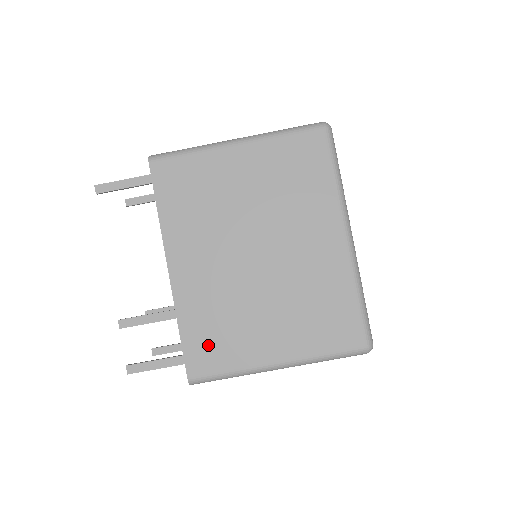
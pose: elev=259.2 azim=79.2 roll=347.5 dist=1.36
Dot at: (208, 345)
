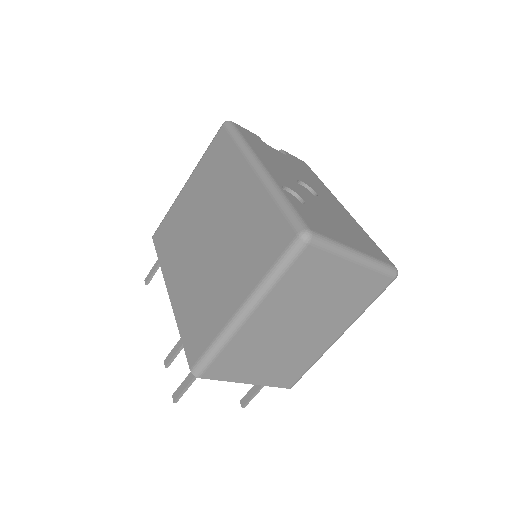
Dot at: (196, 331)
